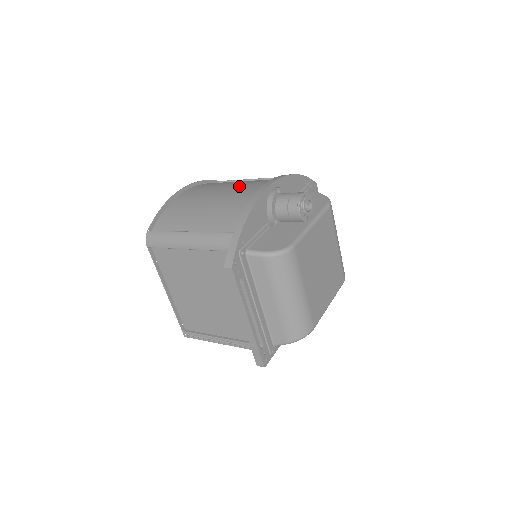
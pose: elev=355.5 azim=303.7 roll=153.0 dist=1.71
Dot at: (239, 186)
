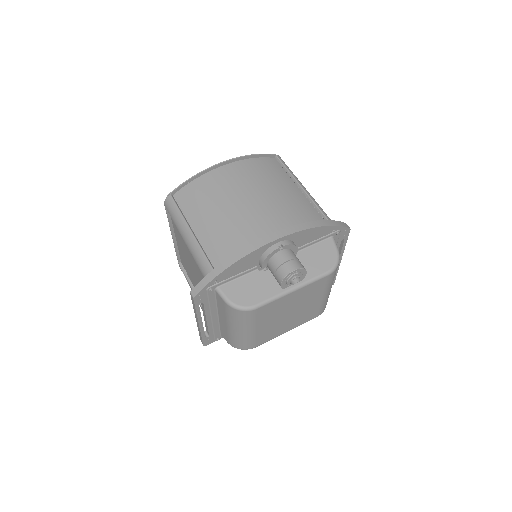
Dot at: (264, 205)
